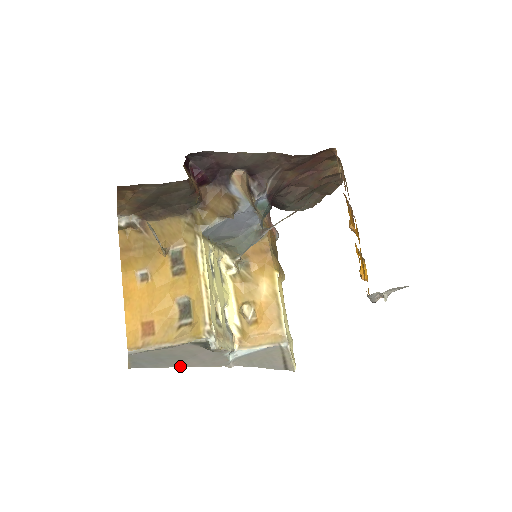
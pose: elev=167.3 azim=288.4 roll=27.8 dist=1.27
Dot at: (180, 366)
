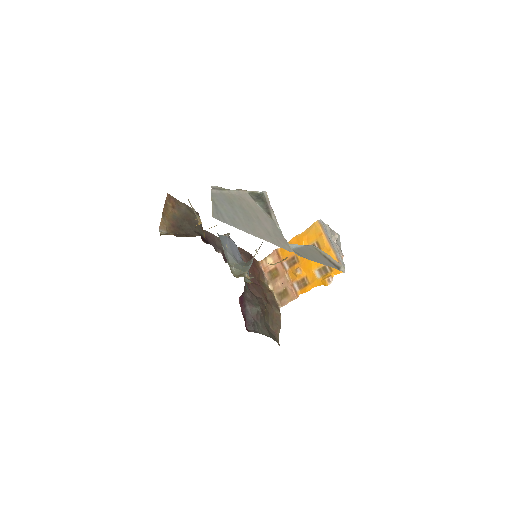
Dot at: (253, 234)
